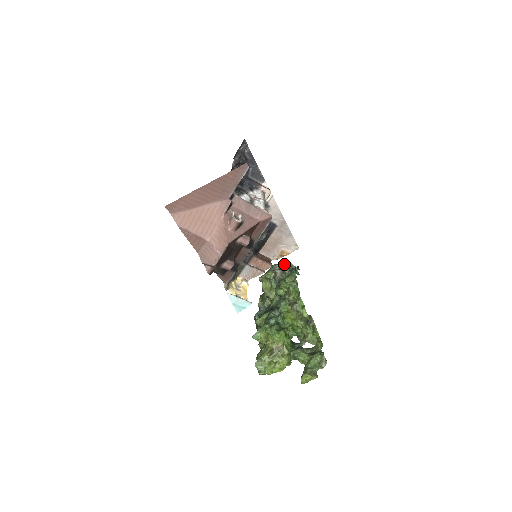
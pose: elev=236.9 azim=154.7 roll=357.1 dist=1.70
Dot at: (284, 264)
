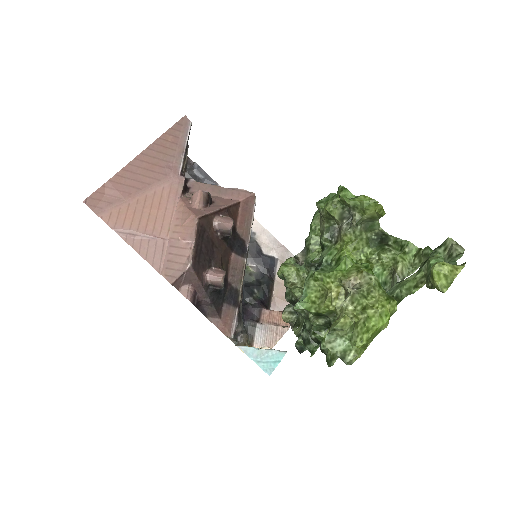
Dot at: occluded
